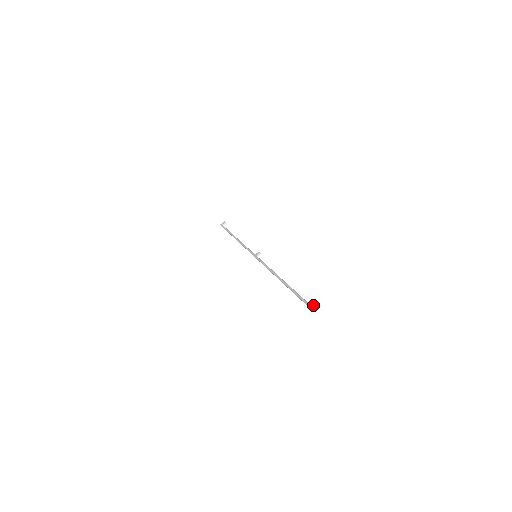
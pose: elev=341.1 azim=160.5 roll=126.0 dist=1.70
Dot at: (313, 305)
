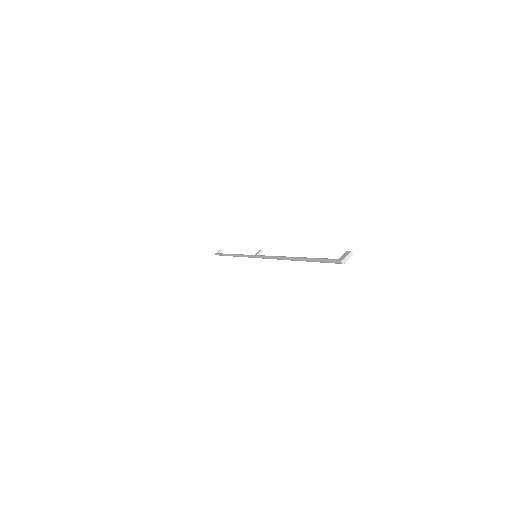
Dot at: occluded
